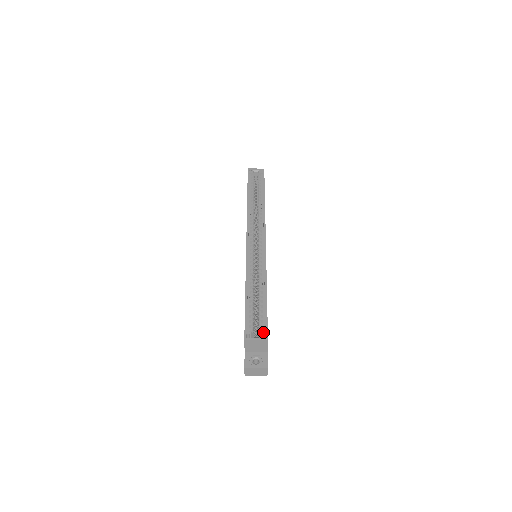
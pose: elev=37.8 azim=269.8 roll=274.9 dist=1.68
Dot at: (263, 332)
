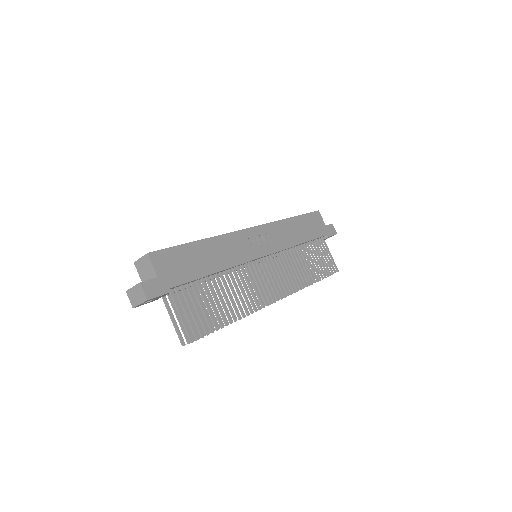
Dot at: (153, 252)
